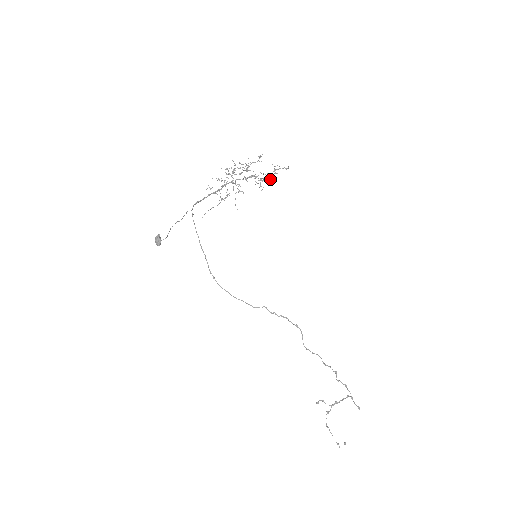
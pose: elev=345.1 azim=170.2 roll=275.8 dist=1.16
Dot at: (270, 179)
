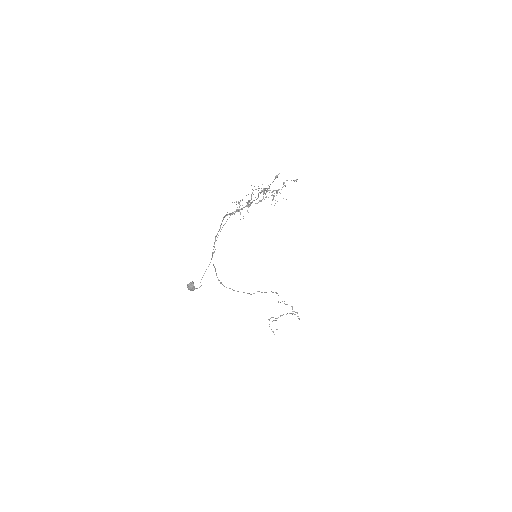
Dot at: (283, 198)
